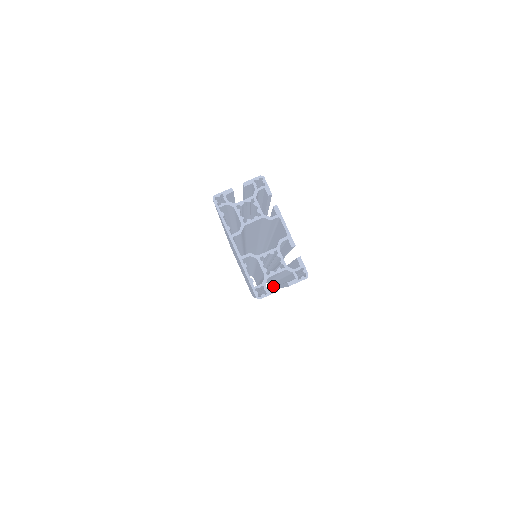
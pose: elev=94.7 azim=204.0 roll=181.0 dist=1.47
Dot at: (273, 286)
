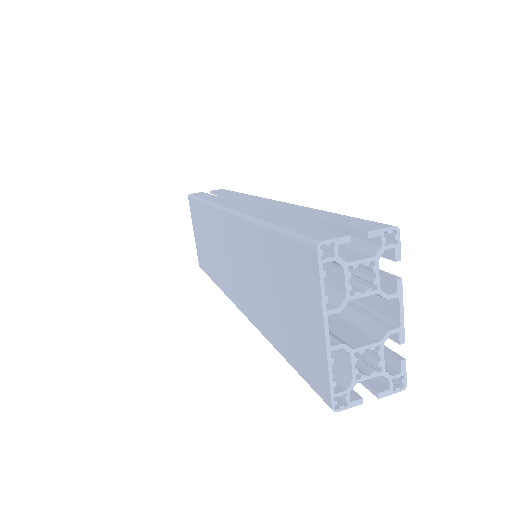
Dot at: occluded
